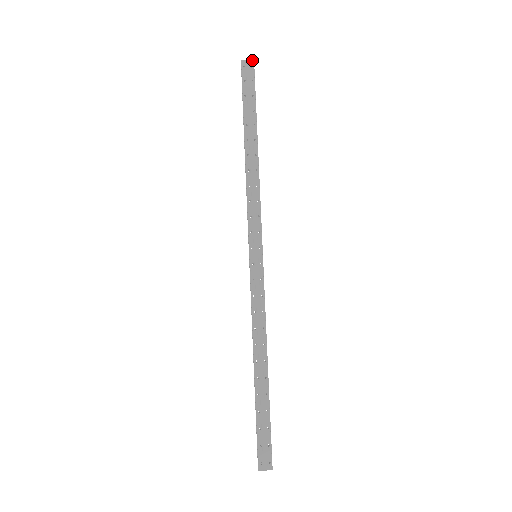
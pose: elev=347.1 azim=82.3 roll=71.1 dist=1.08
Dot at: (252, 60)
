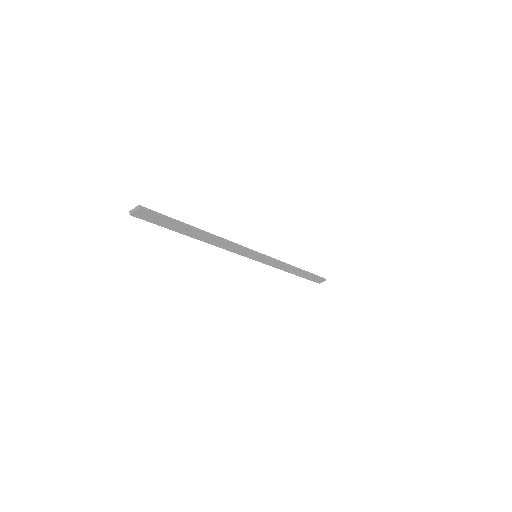
Dot at: (325, 279)
